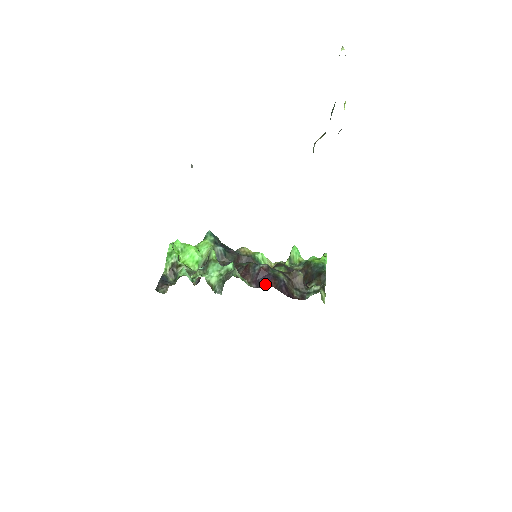
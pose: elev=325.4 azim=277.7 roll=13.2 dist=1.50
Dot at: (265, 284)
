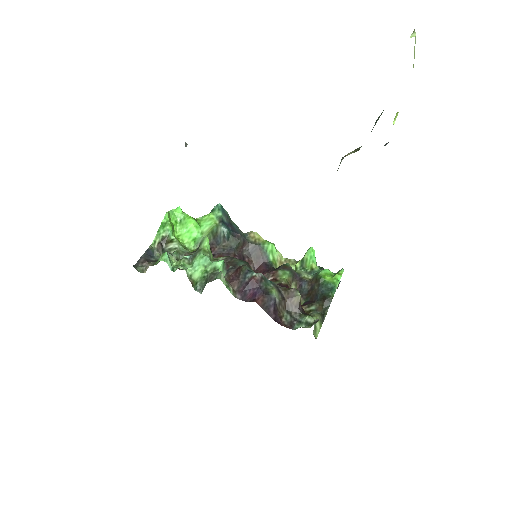
Dot at: (251, 298)
